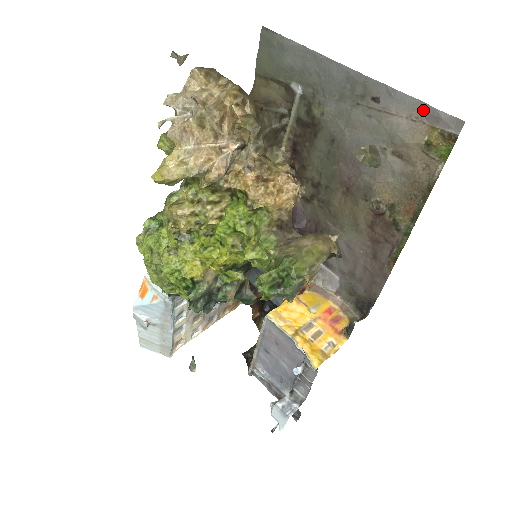
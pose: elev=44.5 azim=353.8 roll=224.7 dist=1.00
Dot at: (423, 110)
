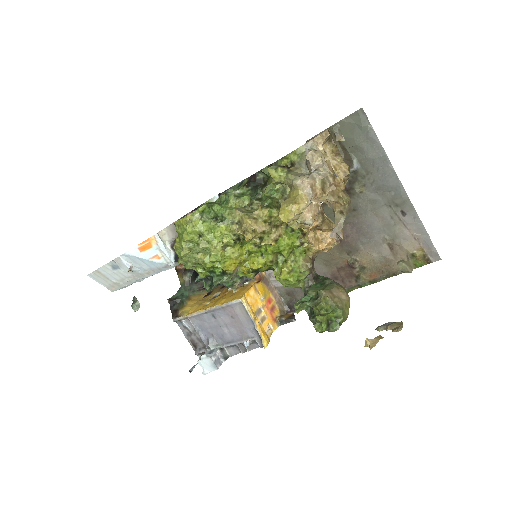
Dot at: (425, 239)
